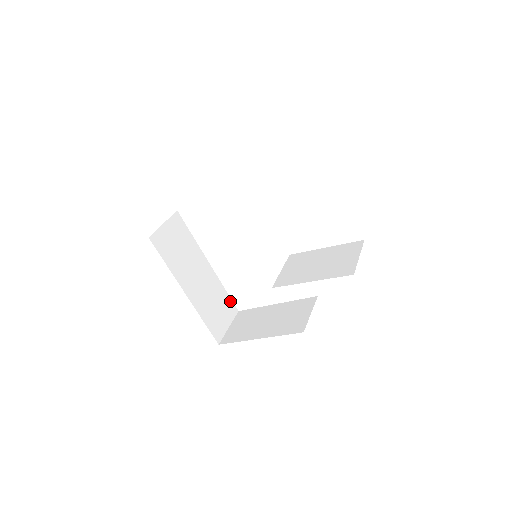
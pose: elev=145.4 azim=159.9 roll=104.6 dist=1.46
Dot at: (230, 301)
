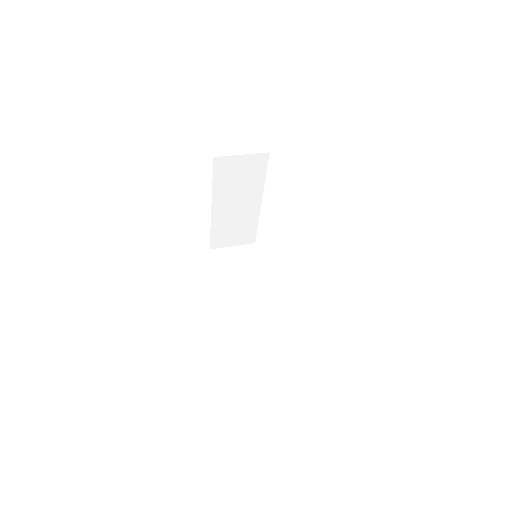
Dot at: (254, 234)
